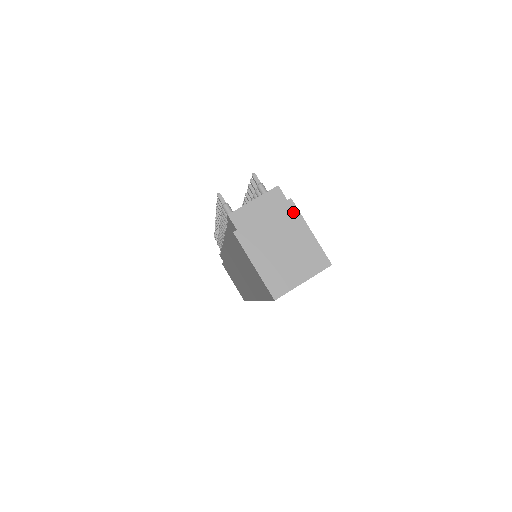
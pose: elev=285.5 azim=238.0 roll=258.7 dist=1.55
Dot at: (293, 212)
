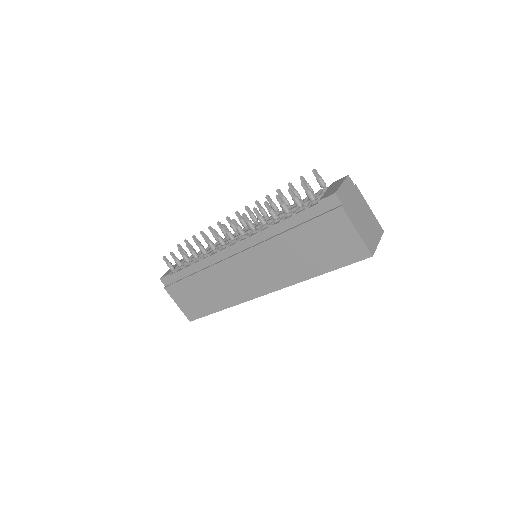
Dot at: (360, 194)
